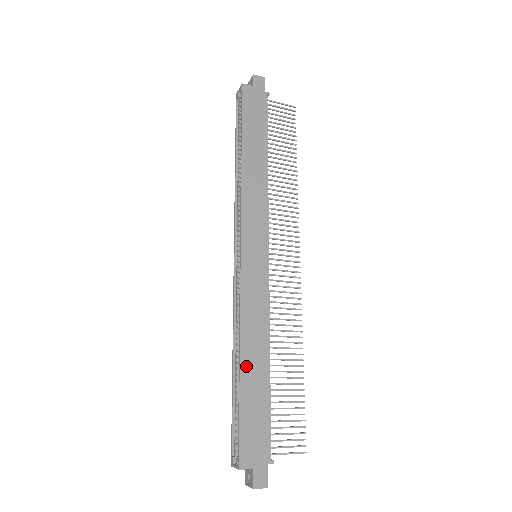
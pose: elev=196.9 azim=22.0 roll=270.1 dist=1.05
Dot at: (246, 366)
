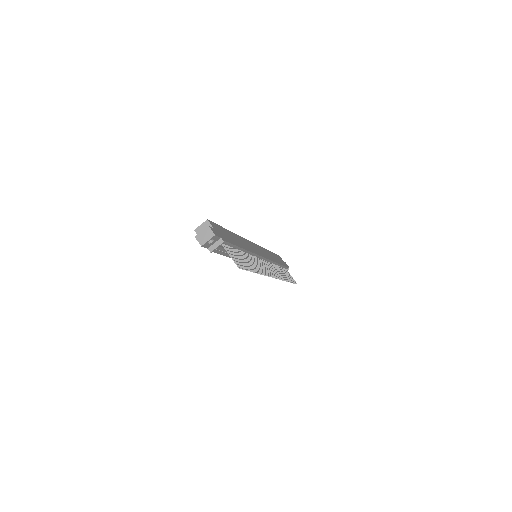
Dot at: (234, 235)
